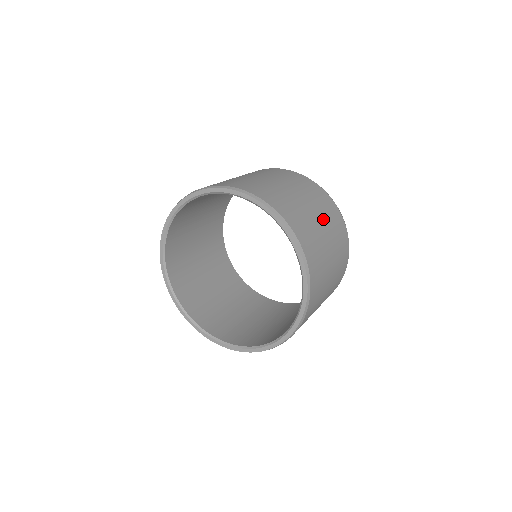
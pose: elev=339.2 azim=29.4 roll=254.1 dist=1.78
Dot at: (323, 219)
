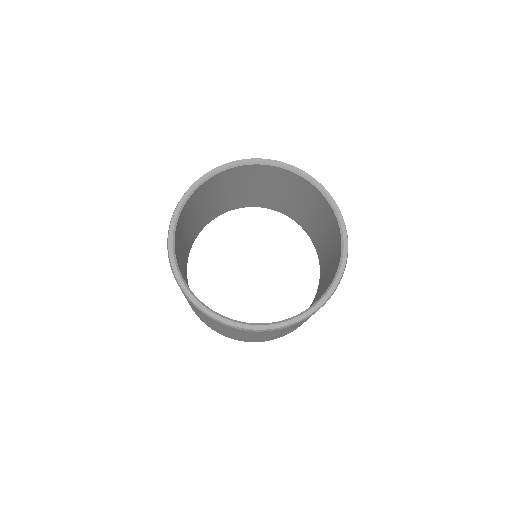
Dot at: occluded
